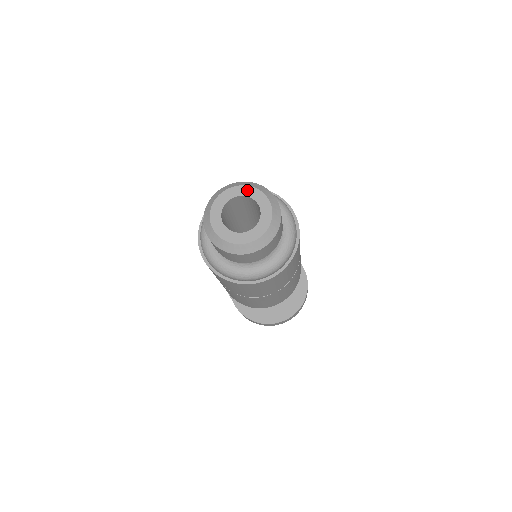
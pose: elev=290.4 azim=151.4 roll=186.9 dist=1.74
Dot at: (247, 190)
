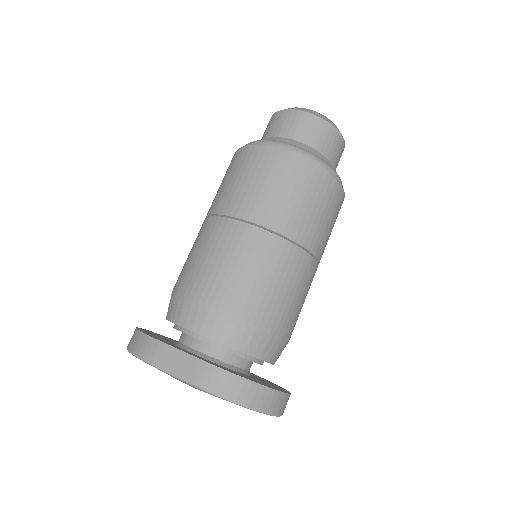
Dot at: occluded
